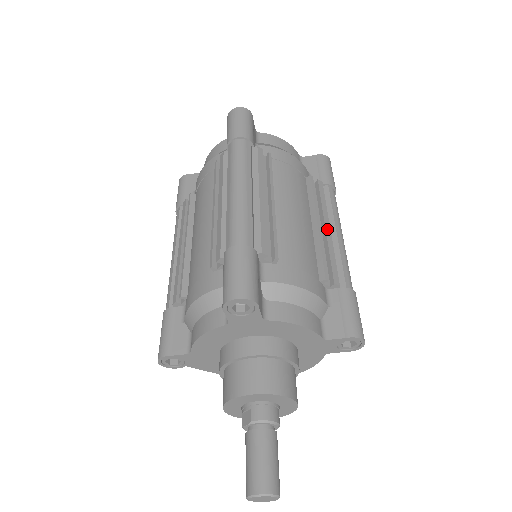
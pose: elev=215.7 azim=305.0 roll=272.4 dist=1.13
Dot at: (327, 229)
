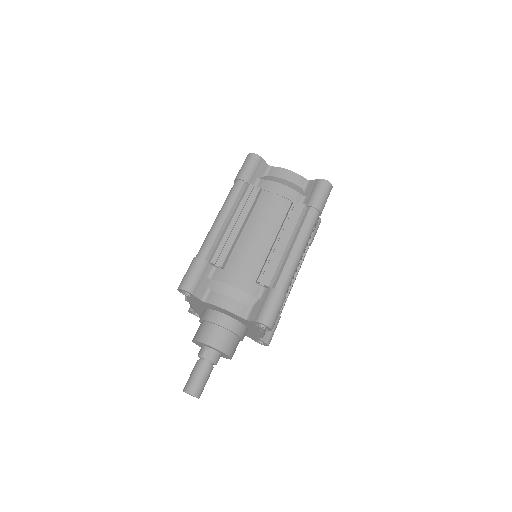
Dot at: occluded
